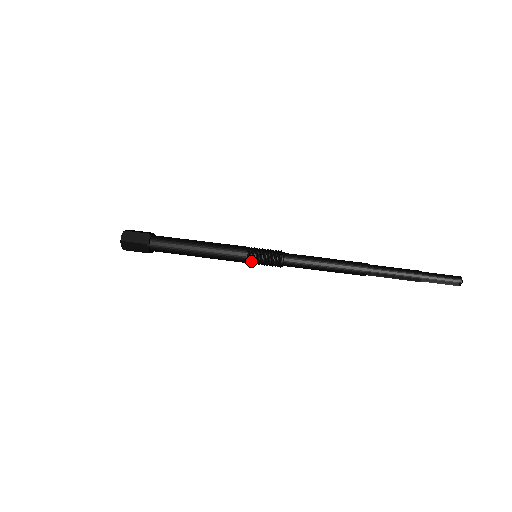
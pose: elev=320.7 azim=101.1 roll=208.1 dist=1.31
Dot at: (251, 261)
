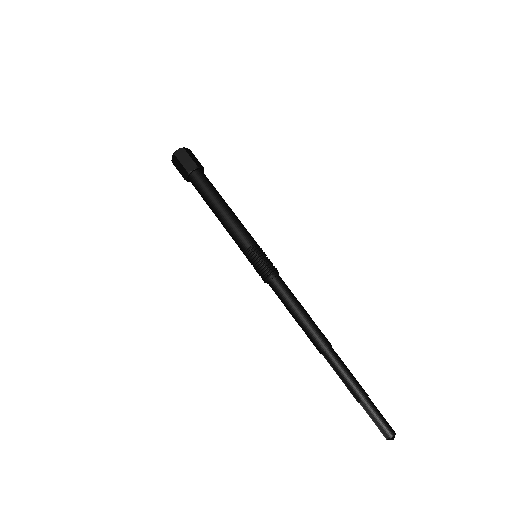
Dot at: (248, 256)
